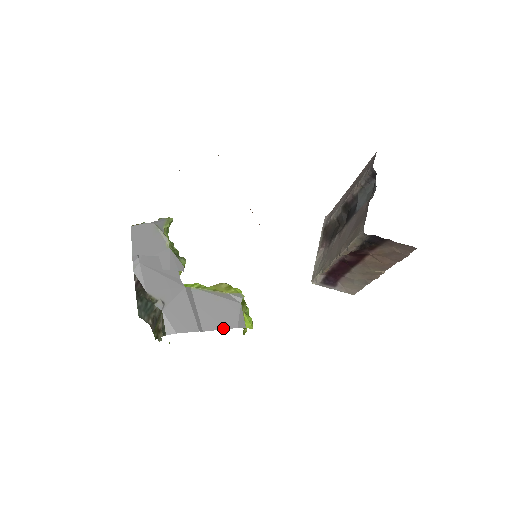
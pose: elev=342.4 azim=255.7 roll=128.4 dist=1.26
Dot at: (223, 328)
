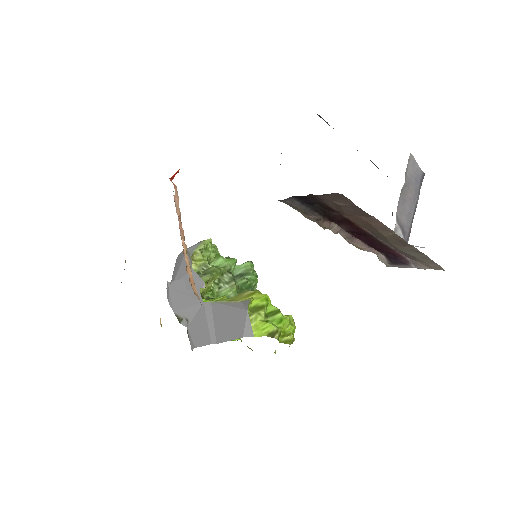
Dot at: (231, 339)
